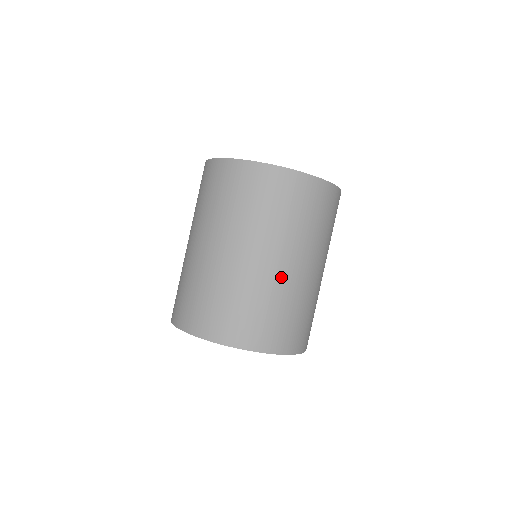
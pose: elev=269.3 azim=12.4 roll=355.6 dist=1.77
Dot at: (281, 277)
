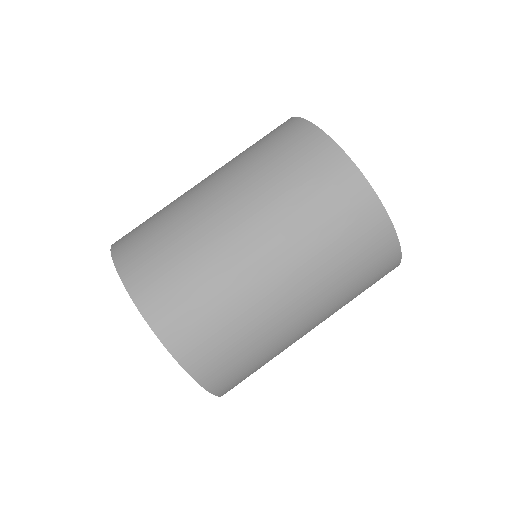
Dot at: (203, 209)
